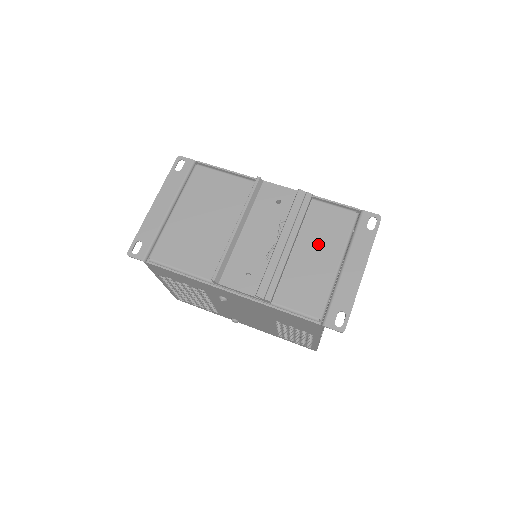
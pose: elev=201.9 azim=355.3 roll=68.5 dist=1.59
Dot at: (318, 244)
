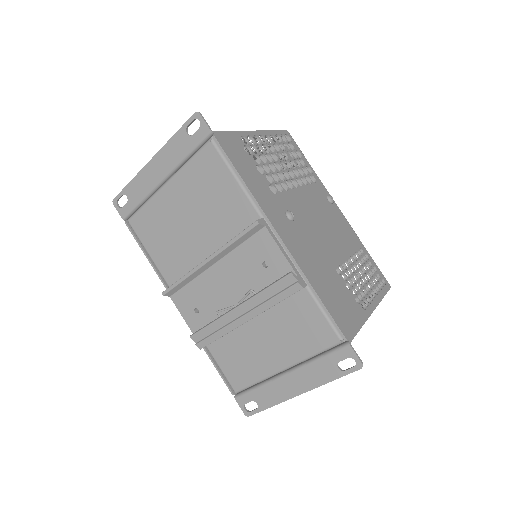
Dot at: (277, 336)
